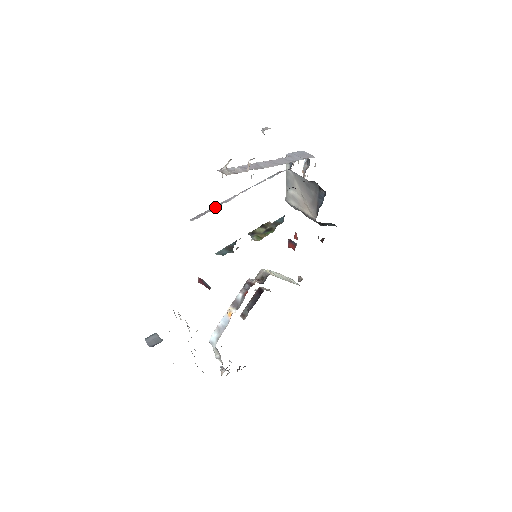
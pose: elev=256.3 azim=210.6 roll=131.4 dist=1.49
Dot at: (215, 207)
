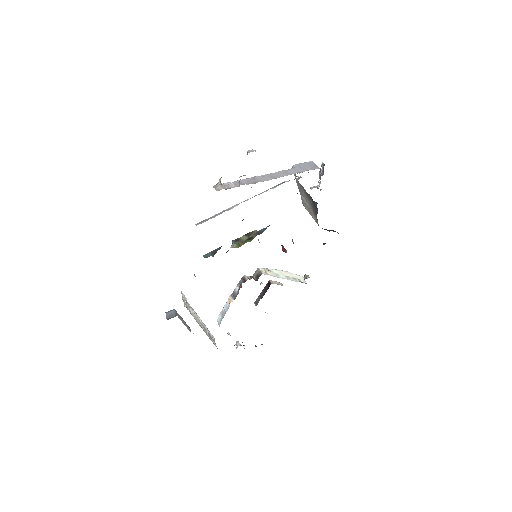
Dot at: (218, 214)
